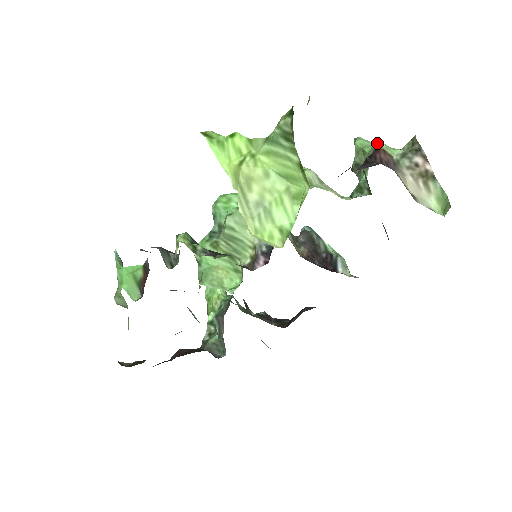
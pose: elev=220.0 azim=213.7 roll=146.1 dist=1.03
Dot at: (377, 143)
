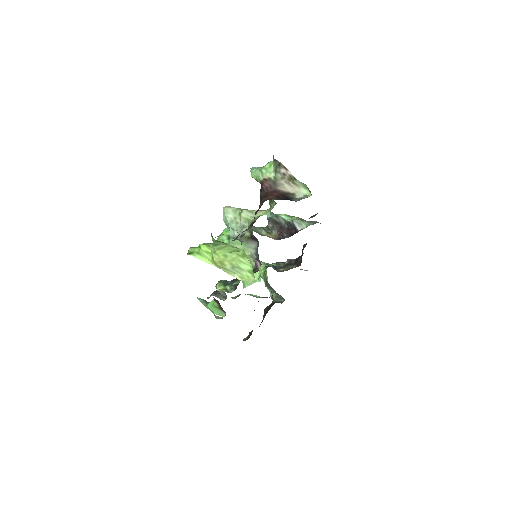
Dot at: (260, 173)
